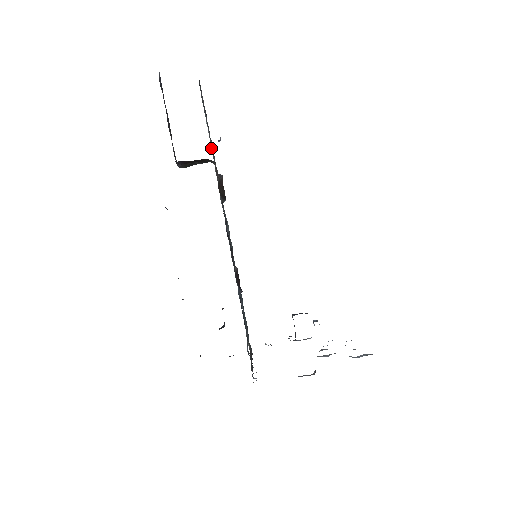
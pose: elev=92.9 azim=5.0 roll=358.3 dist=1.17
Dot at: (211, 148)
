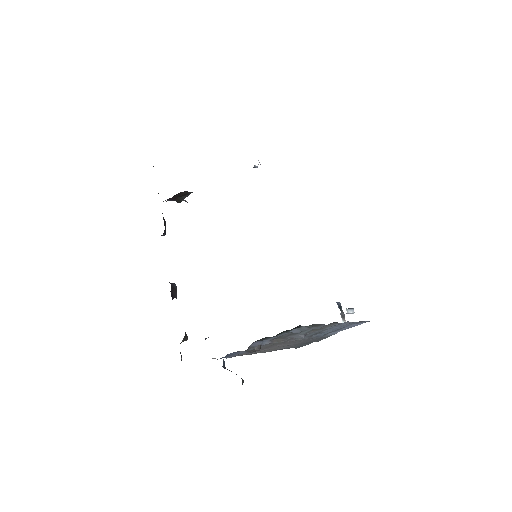
Dot at: occluded
